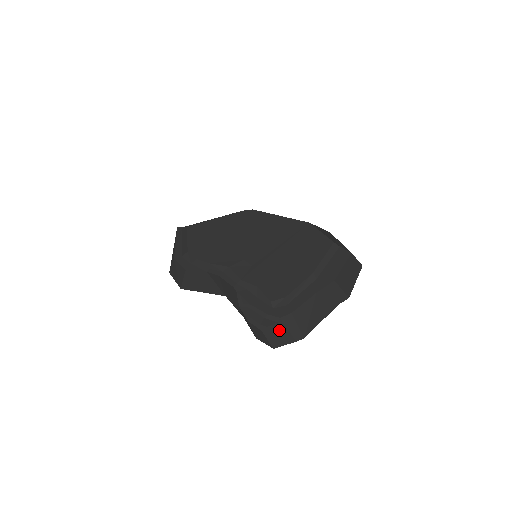
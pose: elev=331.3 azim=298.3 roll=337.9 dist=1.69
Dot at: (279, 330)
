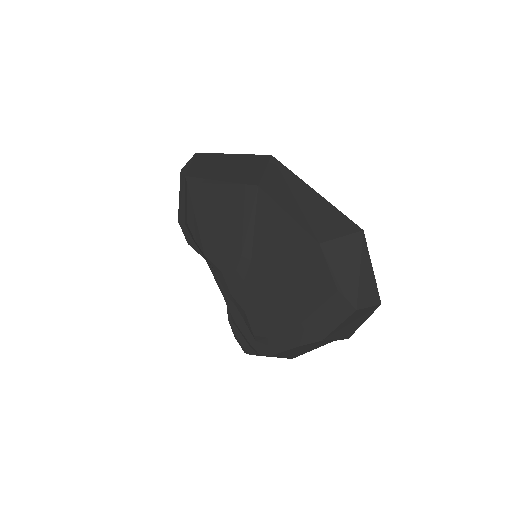
Dot at: occluded
